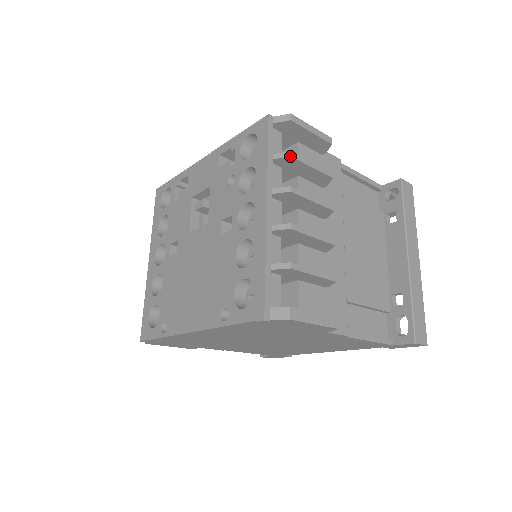
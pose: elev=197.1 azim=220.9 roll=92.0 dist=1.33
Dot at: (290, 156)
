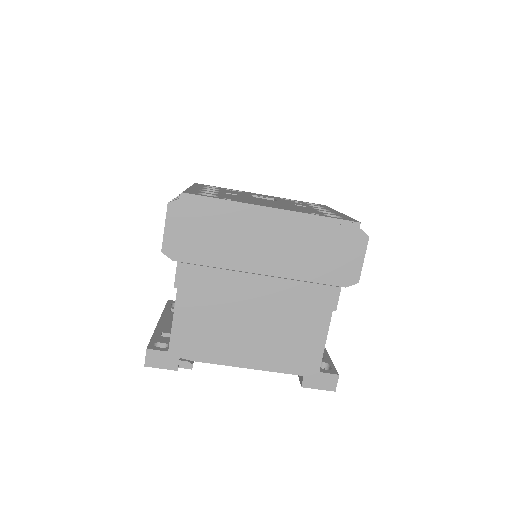
Dot at: occluded
